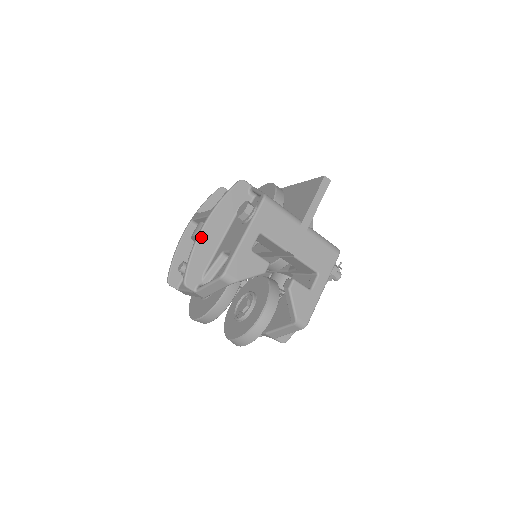
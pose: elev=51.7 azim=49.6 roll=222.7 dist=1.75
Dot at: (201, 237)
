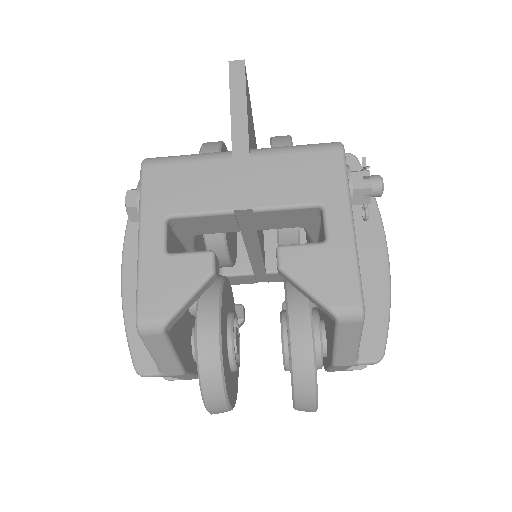
Dot at: (125, 289)
